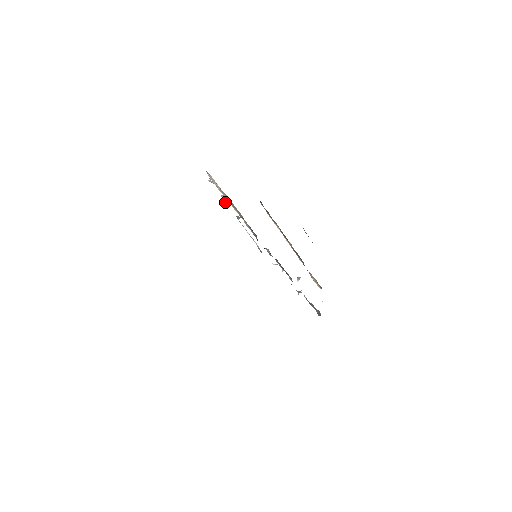
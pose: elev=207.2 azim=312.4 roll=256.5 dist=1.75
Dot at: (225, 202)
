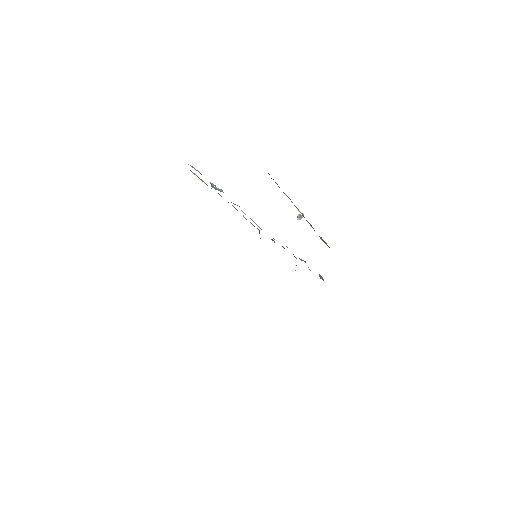
Dot at: (215, 187)
